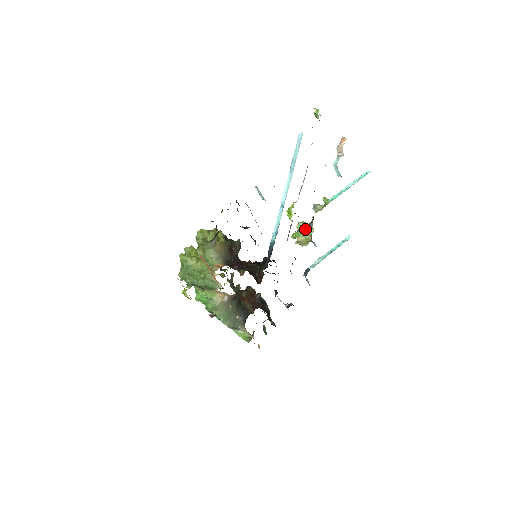
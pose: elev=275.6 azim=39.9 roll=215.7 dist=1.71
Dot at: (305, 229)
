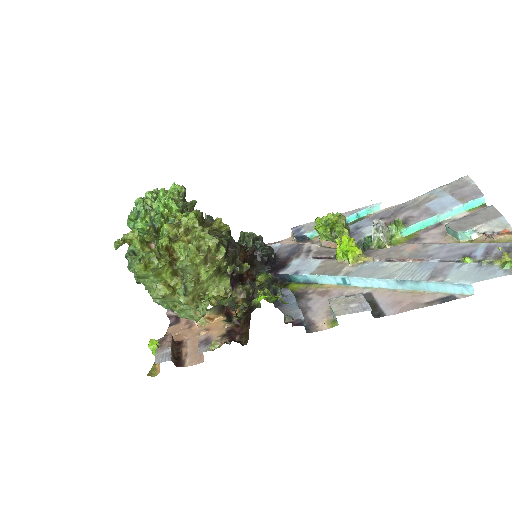
Dot at: occluded
